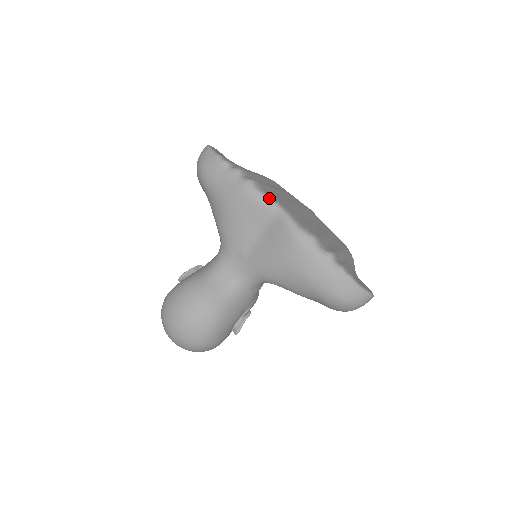
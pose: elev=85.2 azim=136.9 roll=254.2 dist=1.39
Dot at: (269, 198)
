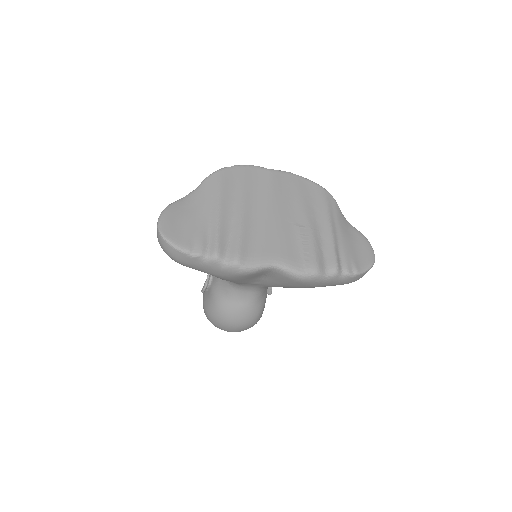
Dot at: (261, 266)
